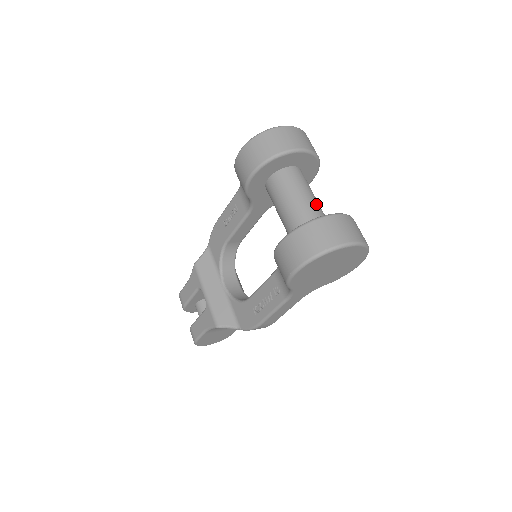
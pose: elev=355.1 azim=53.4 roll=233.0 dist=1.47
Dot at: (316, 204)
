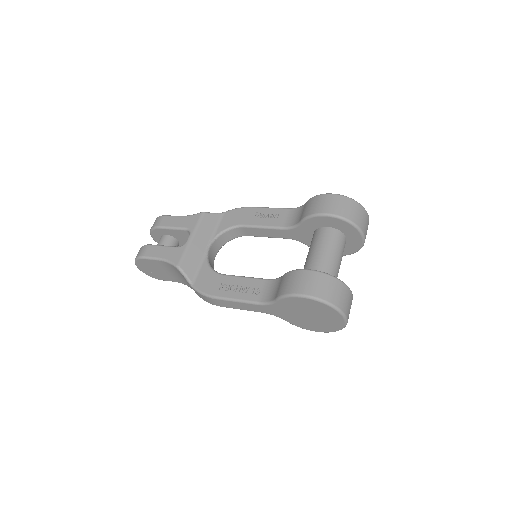
Dot at: occluded
